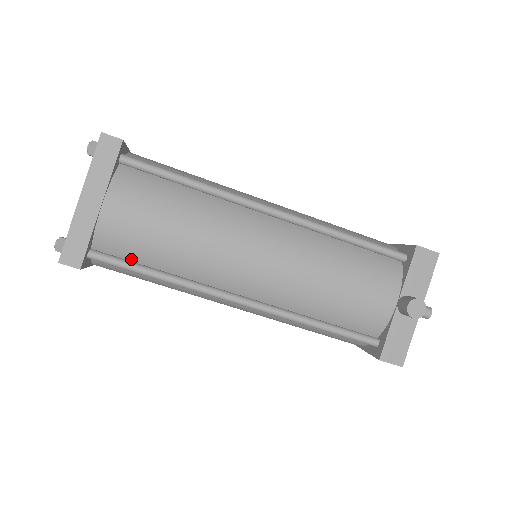
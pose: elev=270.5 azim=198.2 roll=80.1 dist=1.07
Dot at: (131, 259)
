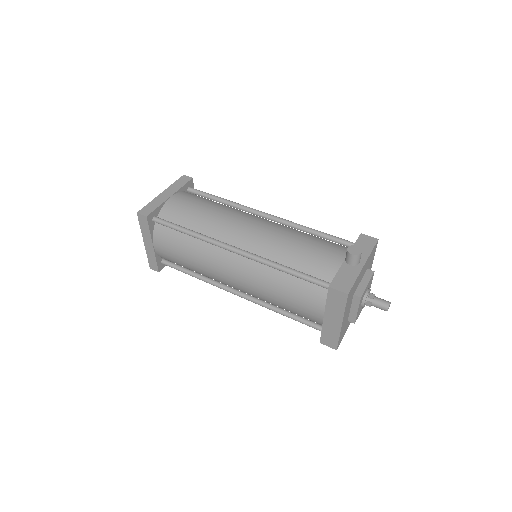
Dot at: occluded
